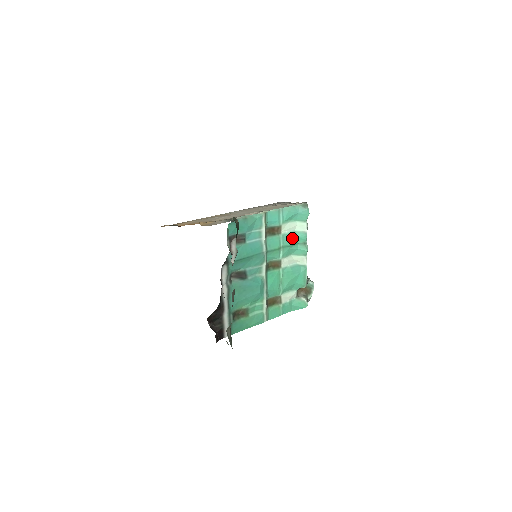
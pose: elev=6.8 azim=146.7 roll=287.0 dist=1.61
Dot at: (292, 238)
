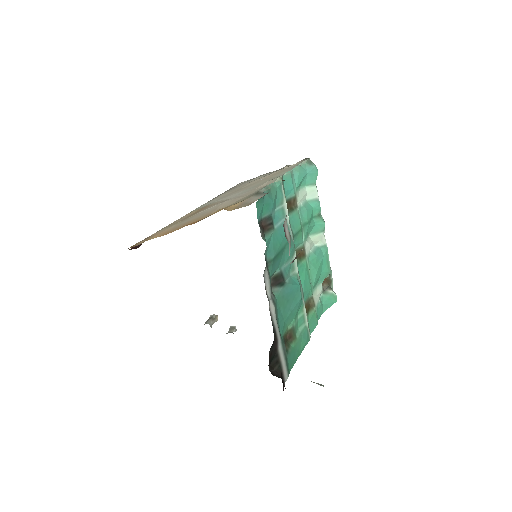
Dot at: (308, 211)
